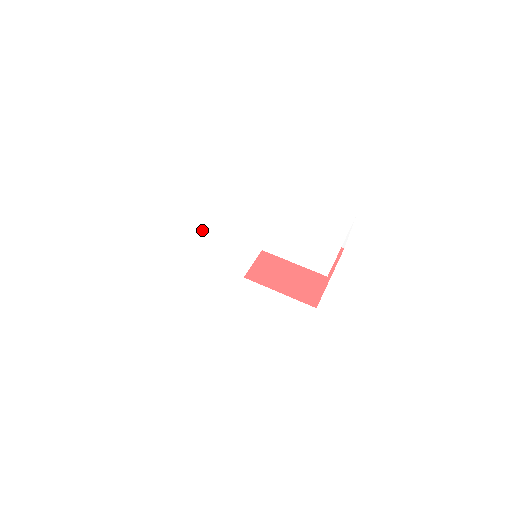
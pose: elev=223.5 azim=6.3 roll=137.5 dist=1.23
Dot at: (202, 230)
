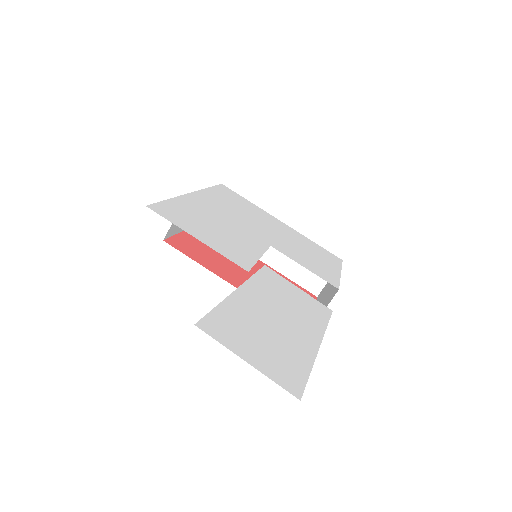
Dot at: (207, 207)
